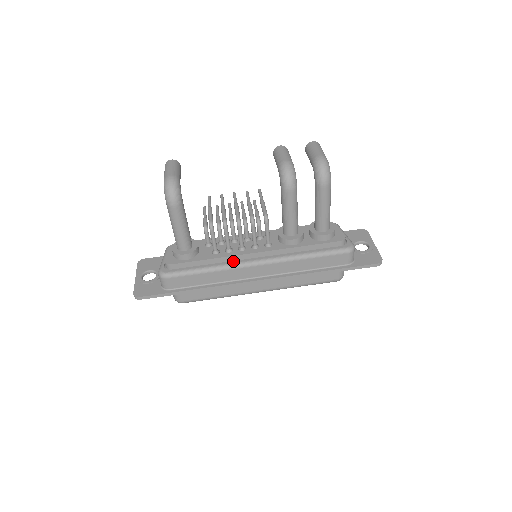
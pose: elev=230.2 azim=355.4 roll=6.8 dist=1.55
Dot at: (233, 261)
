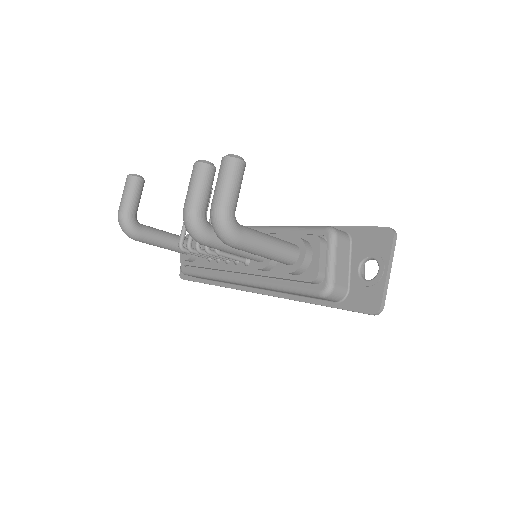
Dot at: (222, 273)
